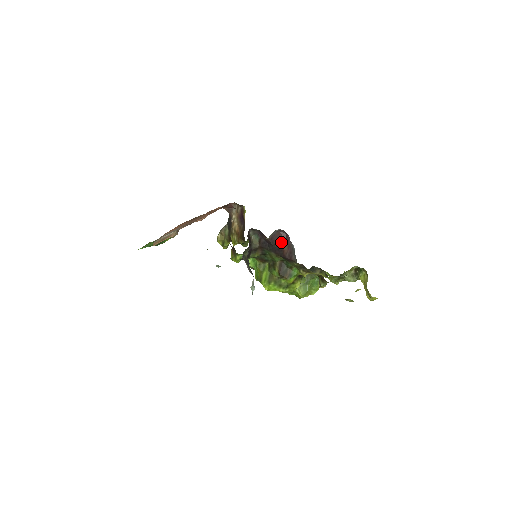
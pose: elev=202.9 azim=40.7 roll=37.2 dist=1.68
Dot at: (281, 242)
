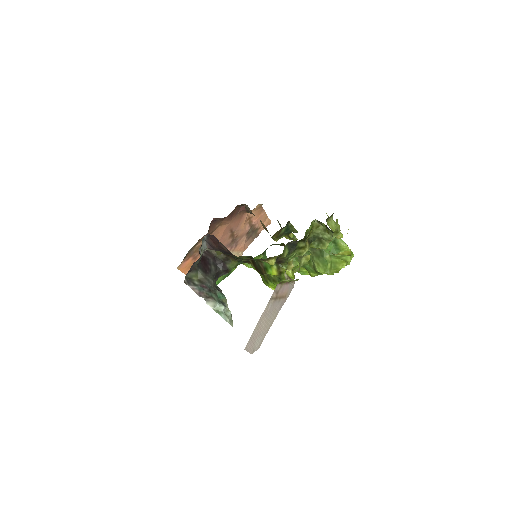
Dot at: (218, 246)
